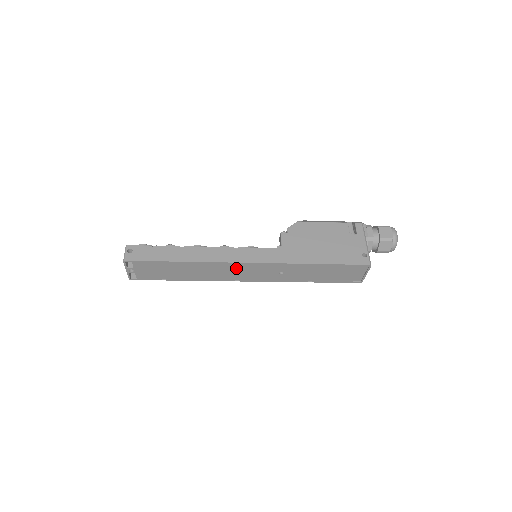
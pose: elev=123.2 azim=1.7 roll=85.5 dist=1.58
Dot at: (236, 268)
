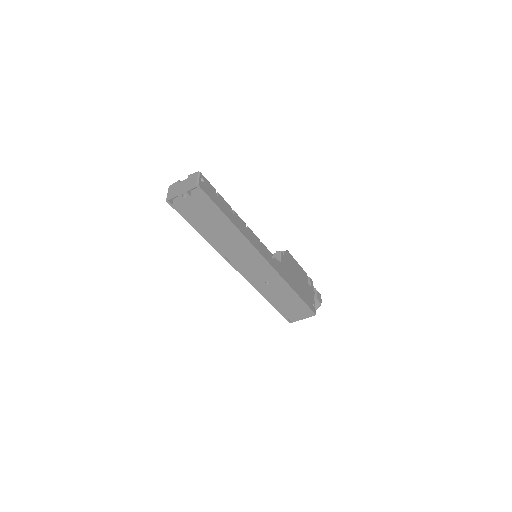
Dot at: (252, 257)
